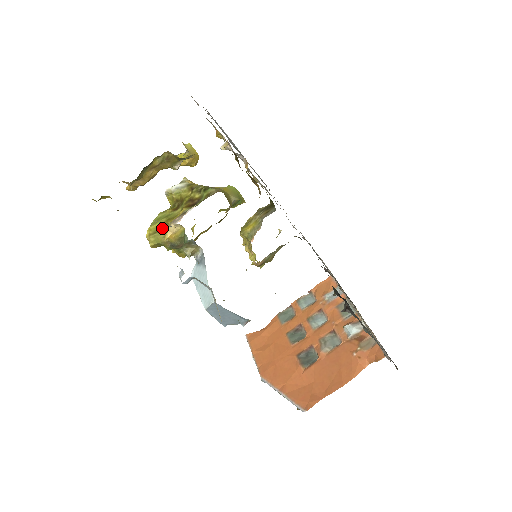
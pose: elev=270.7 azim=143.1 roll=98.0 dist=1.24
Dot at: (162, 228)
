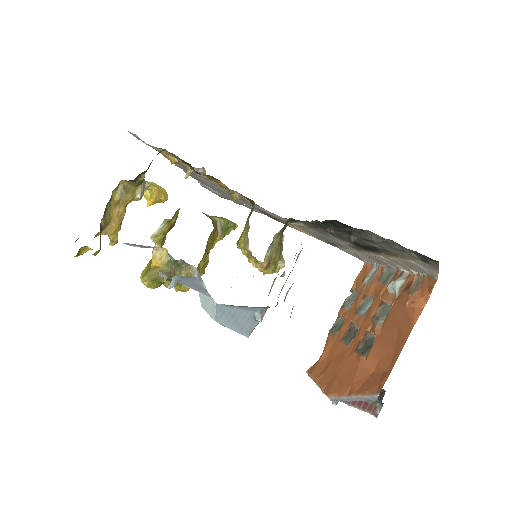
Dot at: occluded
